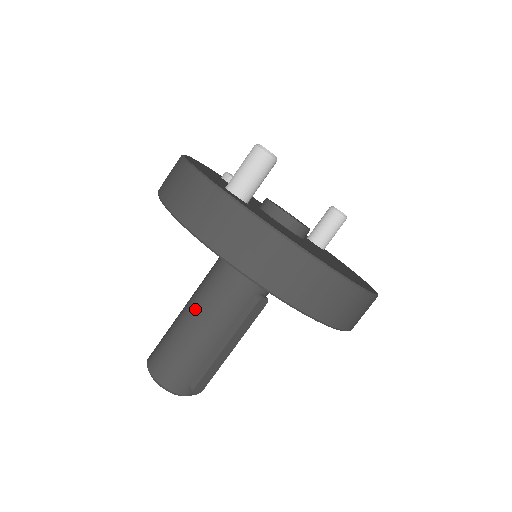
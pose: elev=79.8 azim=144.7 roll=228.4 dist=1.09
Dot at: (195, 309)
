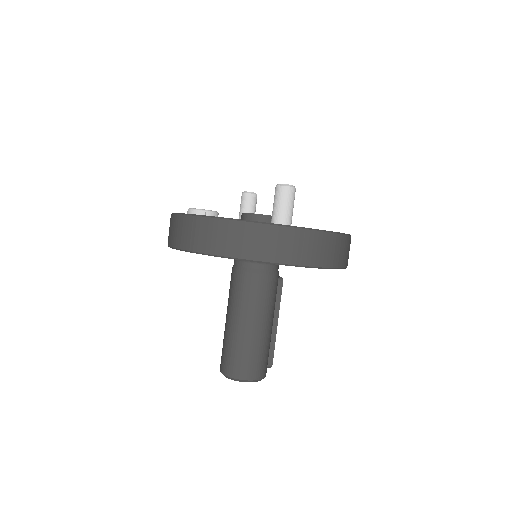
Dot at: (256, 317)
